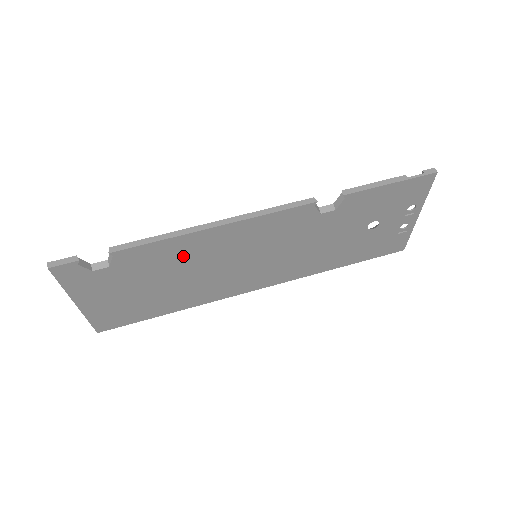
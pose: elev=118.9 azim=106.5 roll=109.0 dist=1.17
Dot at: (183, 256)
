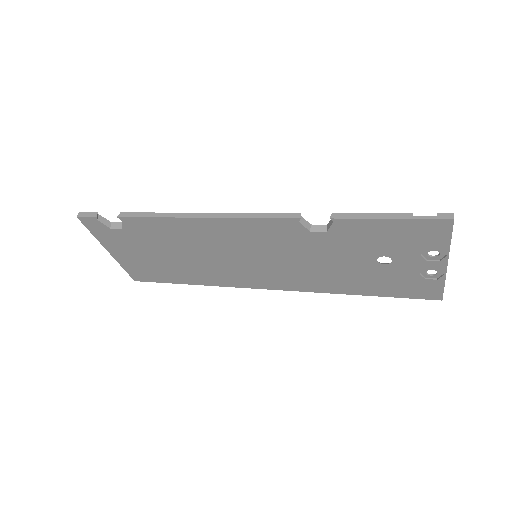
Dot at: (182, 236)
